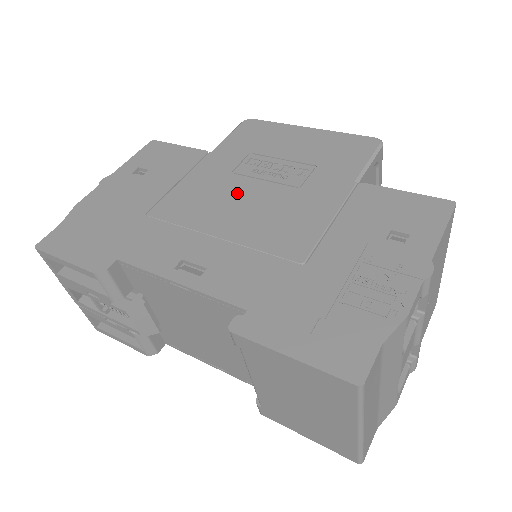
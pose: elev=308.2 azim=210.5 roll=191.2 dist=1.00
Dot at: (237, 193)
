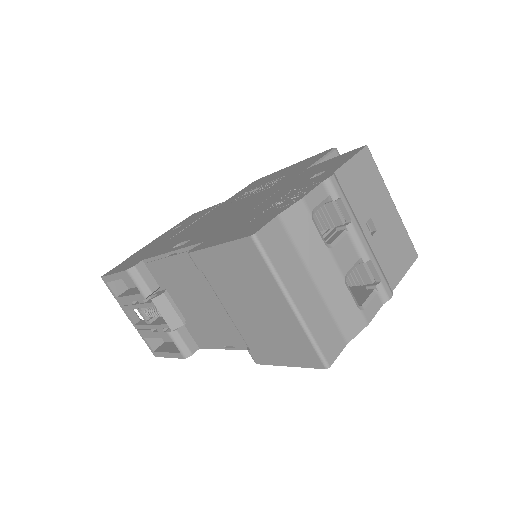
Dot at: (229, 207)
